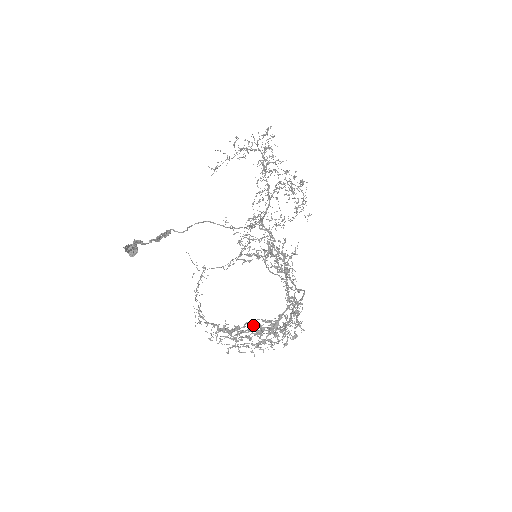
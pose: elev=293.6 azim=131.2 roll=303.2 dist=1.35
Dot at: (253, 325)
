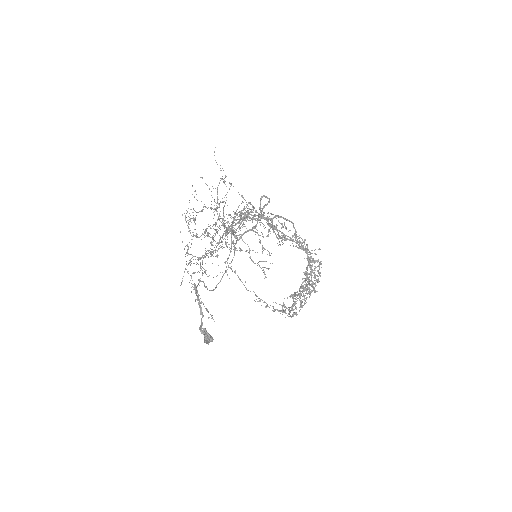
Dot at: occluded
